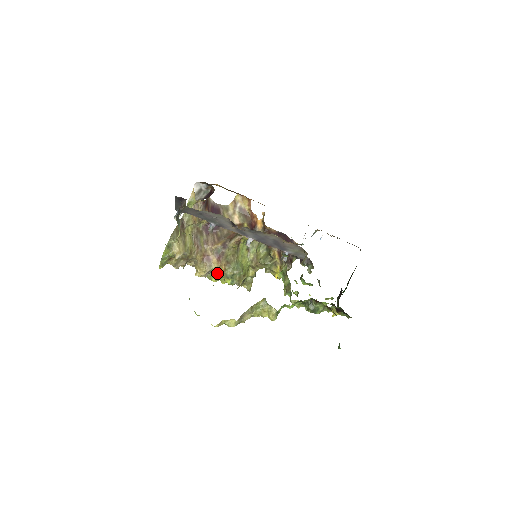
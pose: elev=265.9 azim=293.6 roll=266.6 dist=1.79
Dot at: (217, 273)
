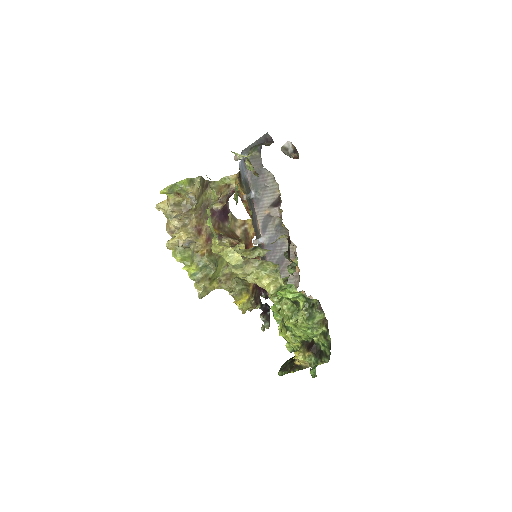
Dot at: (197, 249)
